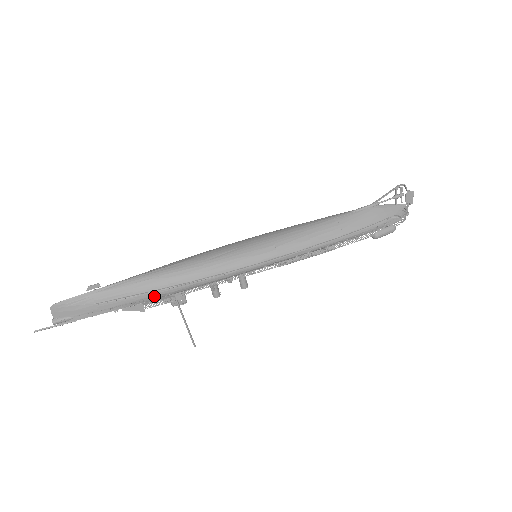
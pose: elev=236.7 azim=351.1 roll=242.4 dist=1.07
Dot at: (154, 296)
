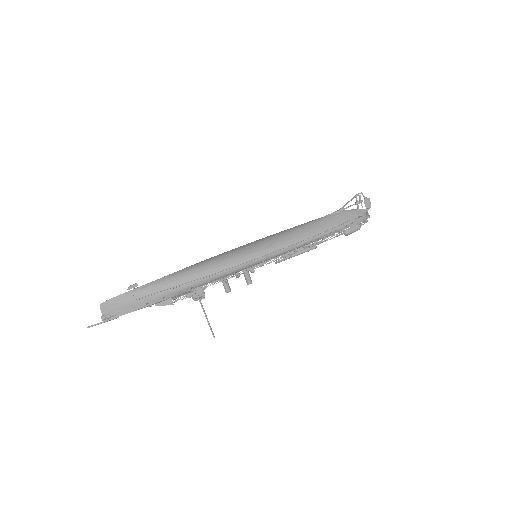
Dot at: (180, 290)
